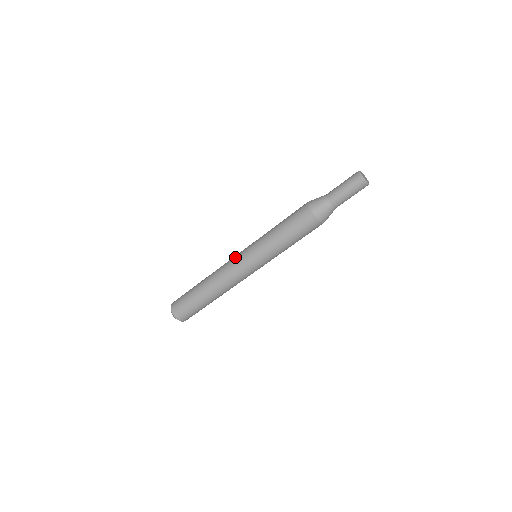
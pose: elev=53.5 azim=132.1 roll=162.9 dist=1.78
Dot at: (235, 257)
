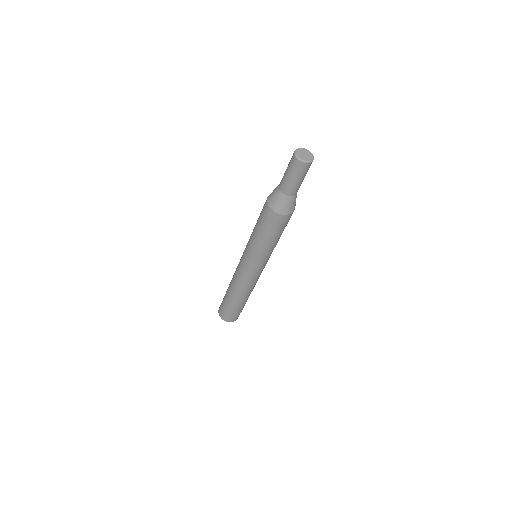
Dot at: occluded
